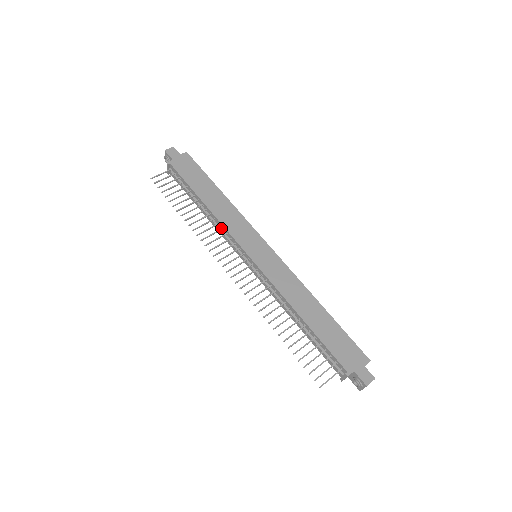
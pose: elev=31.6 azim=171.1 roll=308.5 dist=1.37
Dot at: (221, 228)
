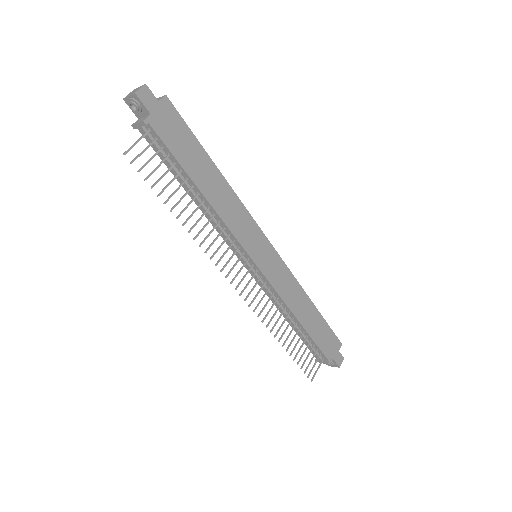
Dot at: (223, 228)
